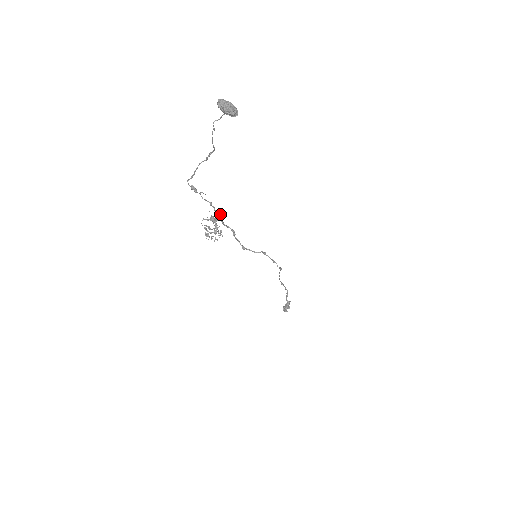
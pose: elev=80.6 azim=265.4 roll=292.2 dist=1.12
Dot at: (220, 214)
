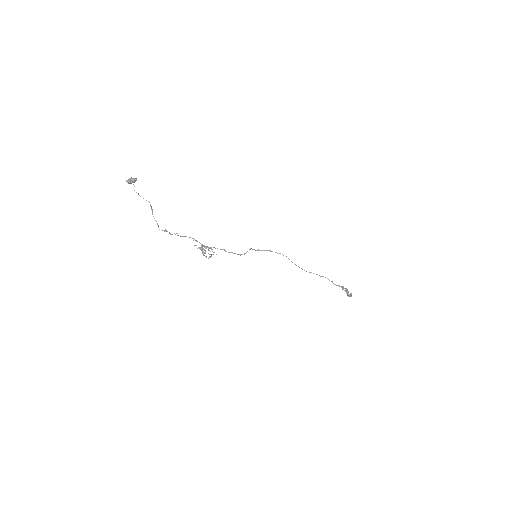
Dot at: occluded
